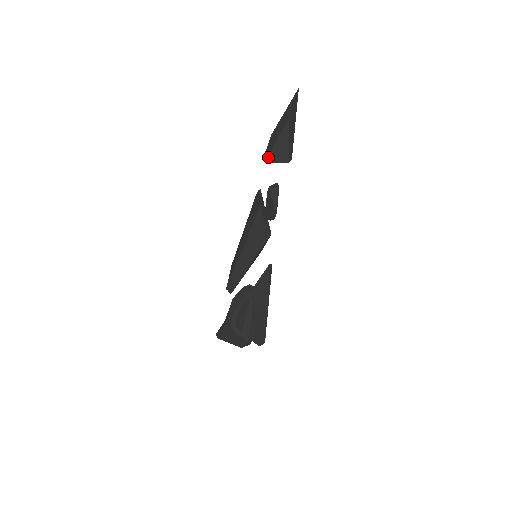
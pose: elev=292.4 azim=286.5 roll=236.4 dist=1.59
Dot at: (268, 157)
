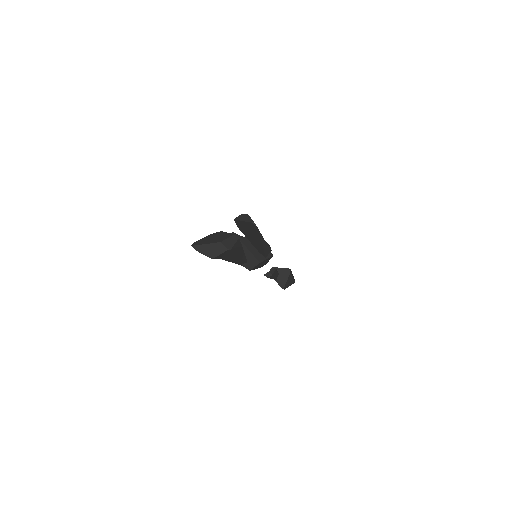
Dot at: (274, 267)
